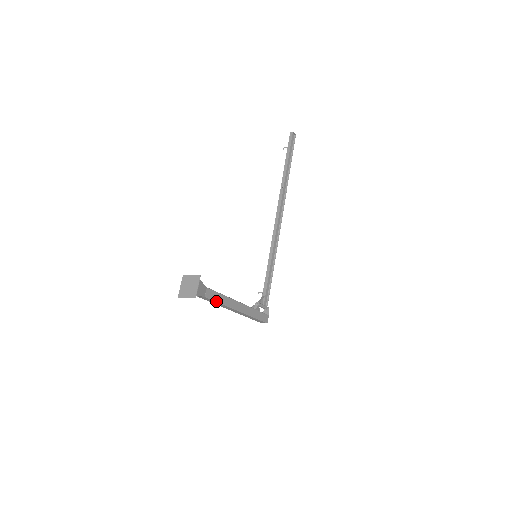
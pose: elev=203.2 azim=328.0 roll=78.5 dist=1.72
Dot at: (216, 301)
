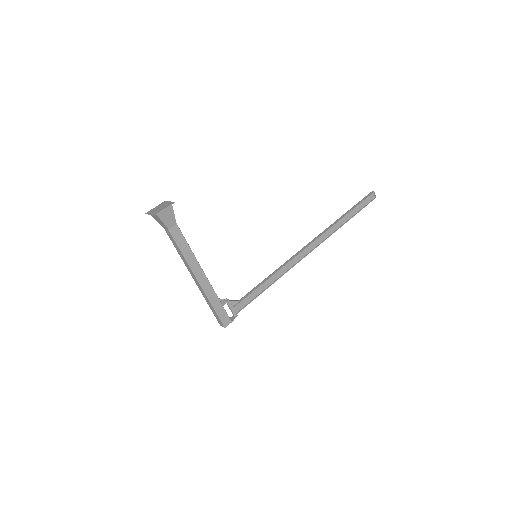
Dot at: (178, 246)
